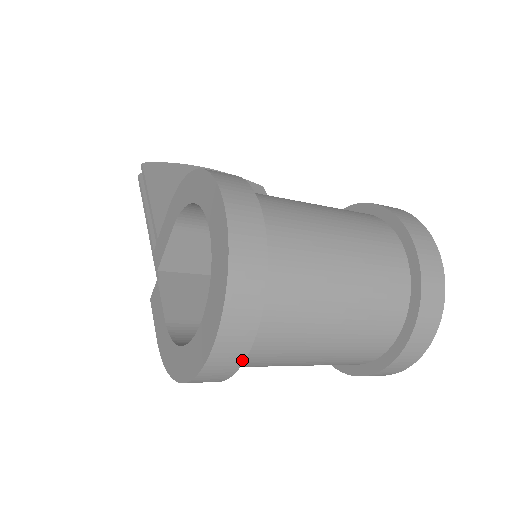
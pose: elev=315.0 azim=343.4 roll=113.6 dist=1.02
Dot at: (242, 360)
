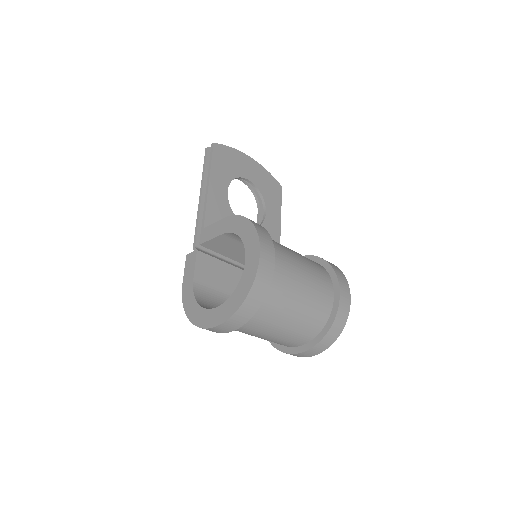
Dot at: (228, 332)
